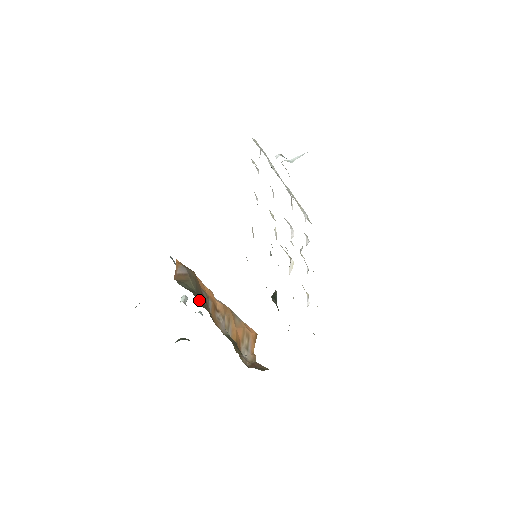
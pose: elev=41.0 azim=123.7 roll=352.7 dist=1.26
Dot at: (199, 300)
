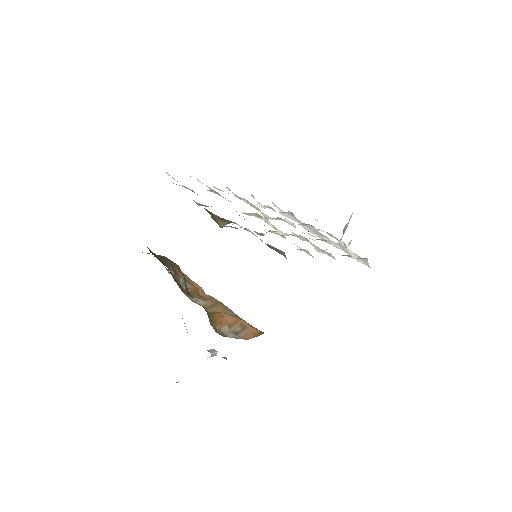
Dot at: (156, 256)
